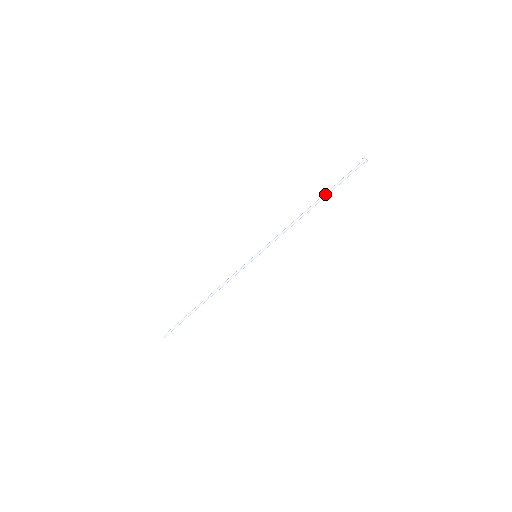
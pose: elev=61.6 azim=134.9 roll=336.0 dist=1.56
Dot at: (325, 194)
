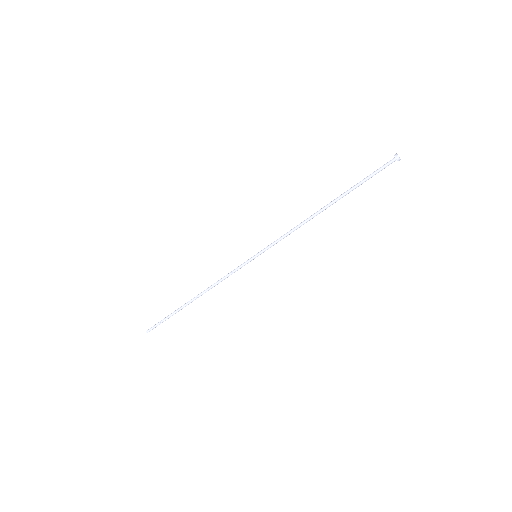
Dot at: (345, 194)
